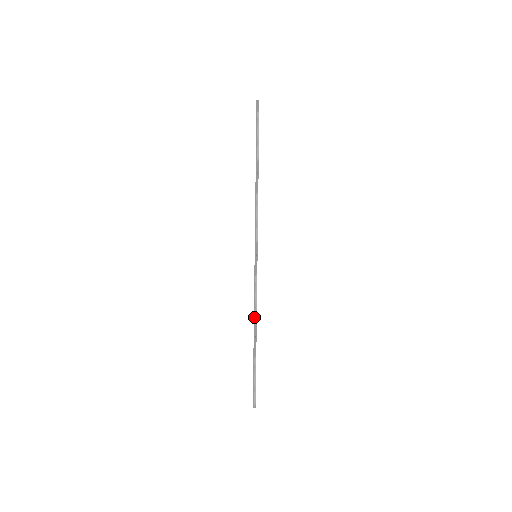
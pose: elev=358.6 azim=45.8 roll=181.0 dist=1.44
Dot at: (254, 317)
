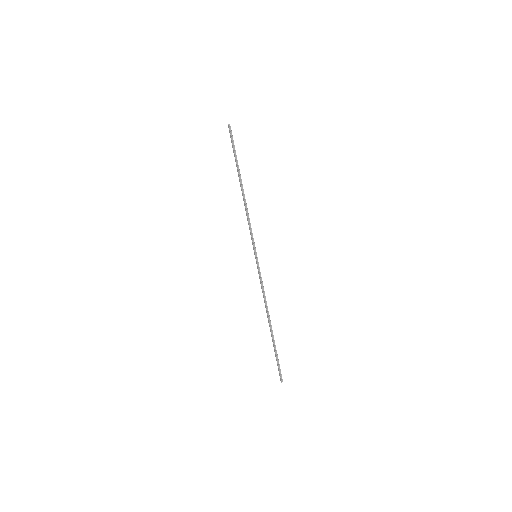
Dot at: (265, 307)
